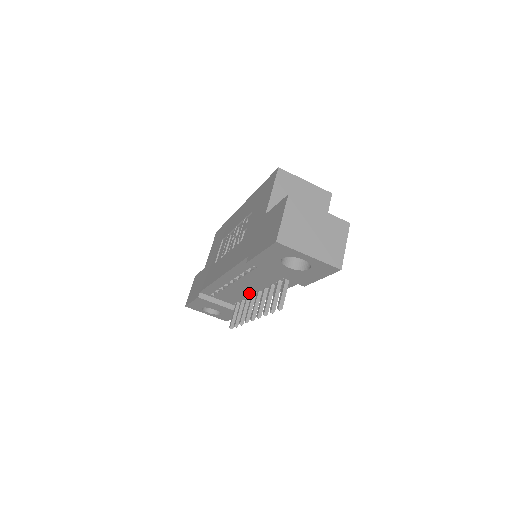
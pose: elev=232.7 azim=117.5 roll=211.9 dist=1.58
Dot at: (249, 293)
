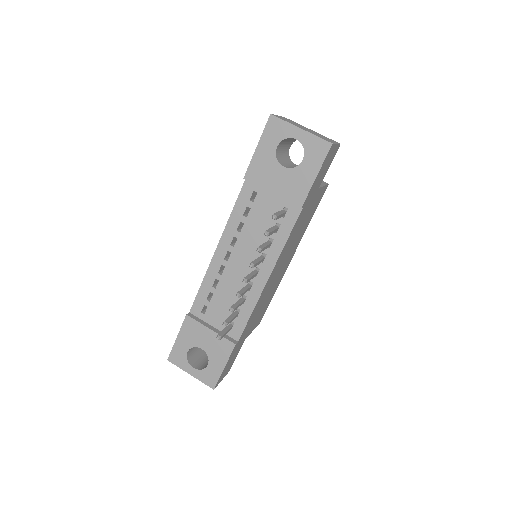
Dot at: occluded
